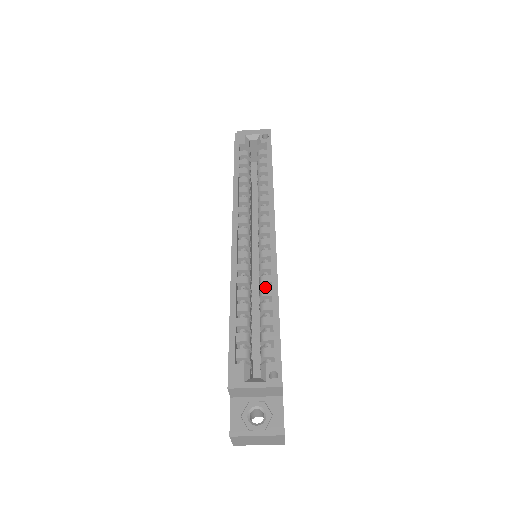
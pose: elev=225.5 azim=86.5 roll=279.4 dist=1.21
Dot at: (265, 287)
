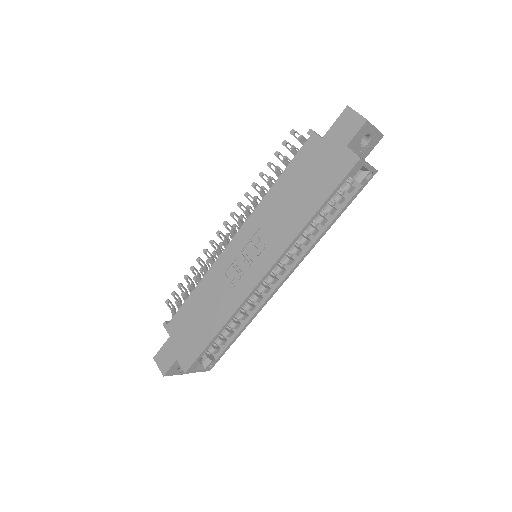
Dot at: (246, 310)
